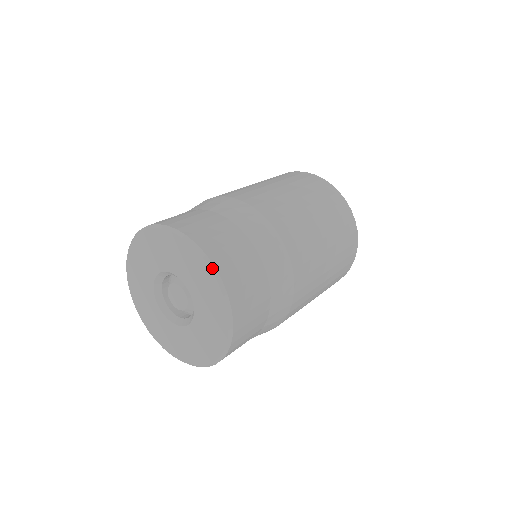
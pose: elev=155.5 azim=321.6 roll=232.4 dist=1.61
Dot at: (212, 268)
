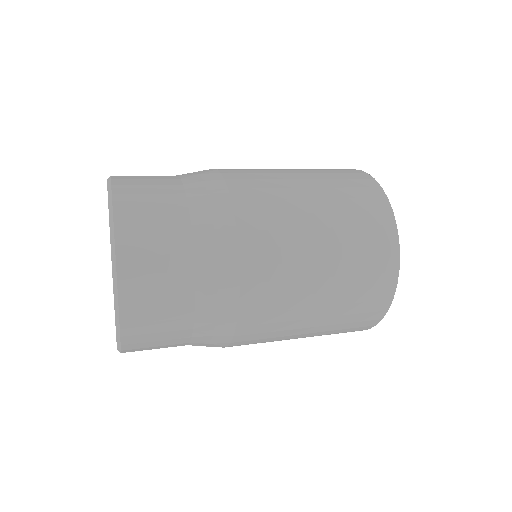
Dot at: (113, 257)
